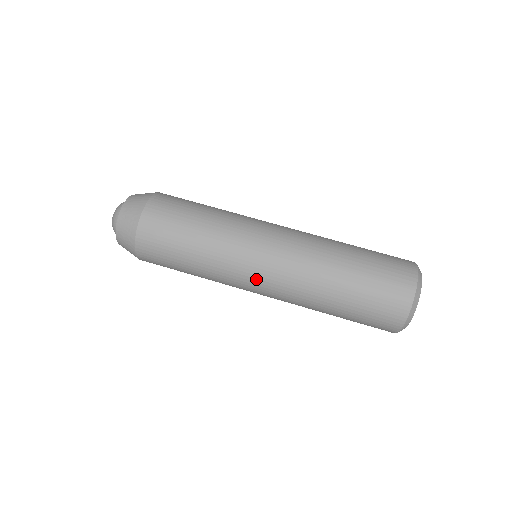
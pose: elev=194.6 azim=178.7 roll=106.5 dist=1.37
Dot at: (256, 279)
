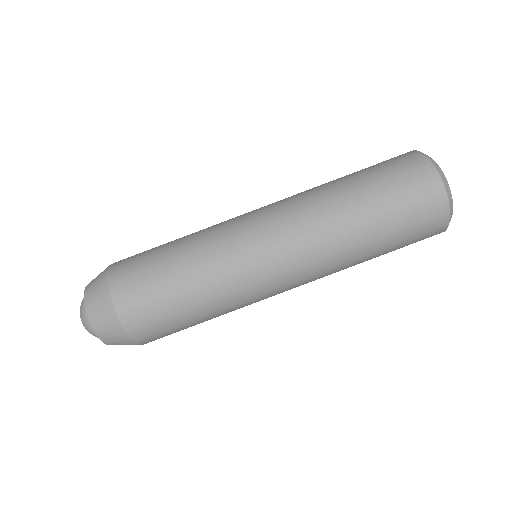
Dot at: (279, 285)
